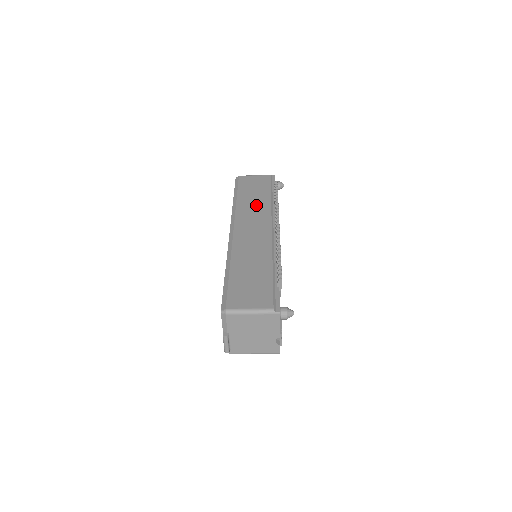
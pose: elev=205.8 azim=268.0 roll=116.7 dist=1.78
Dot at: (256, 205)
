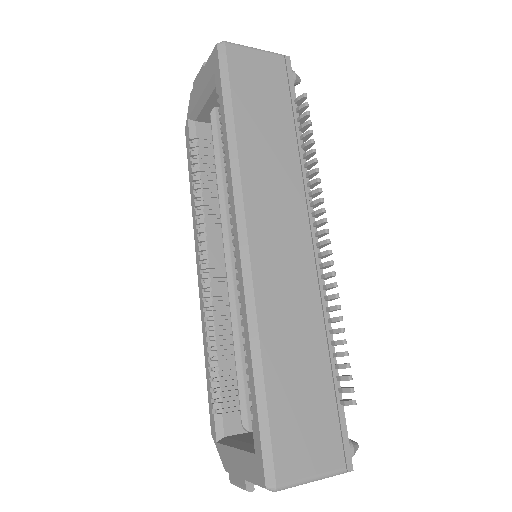
Dot at: (275, 160)
